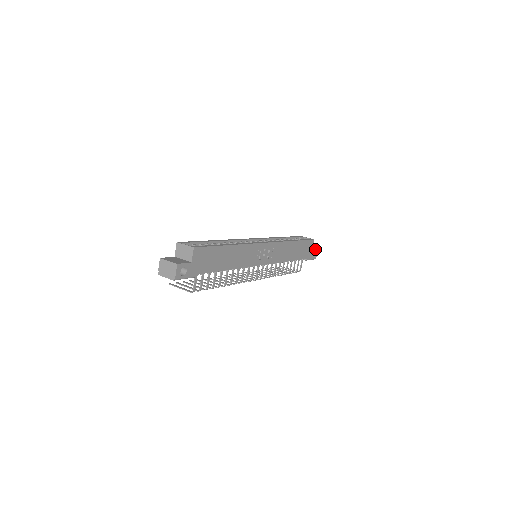
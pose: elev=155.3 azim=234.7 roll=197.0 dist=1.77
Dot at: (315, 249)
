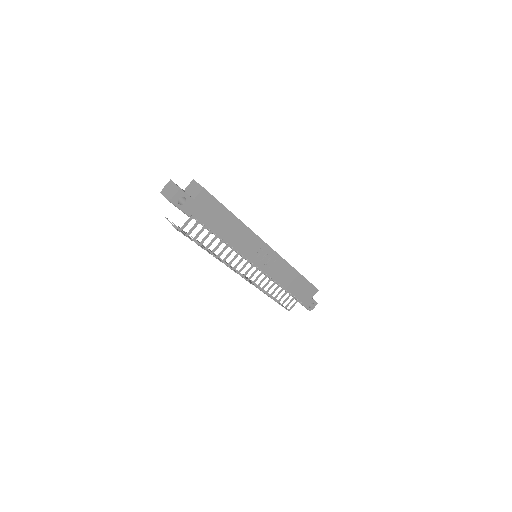
Dot at: (315, 301)
